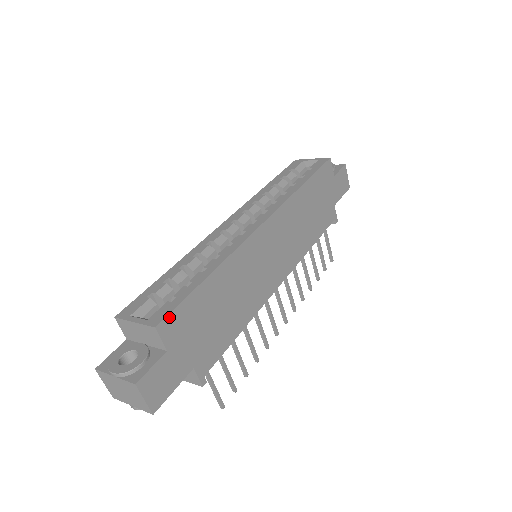
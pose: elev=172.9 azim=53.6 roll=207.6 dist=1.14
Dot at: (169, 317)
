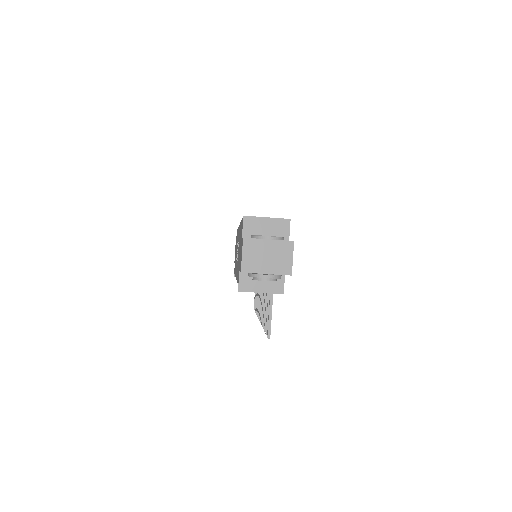
Dot at: occluded
